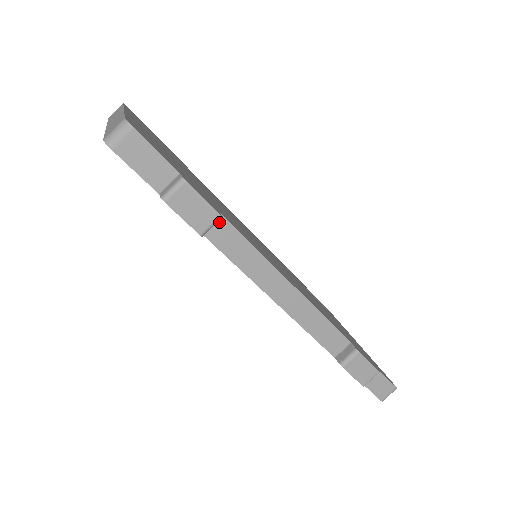
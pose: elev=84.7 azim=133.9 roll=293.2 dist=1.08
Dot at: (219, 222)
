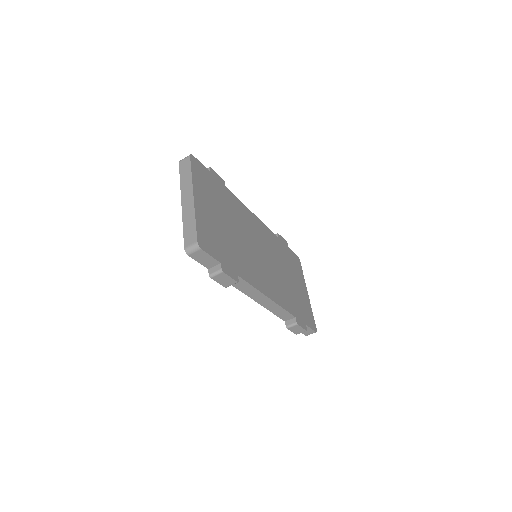
Dot at: occluded
